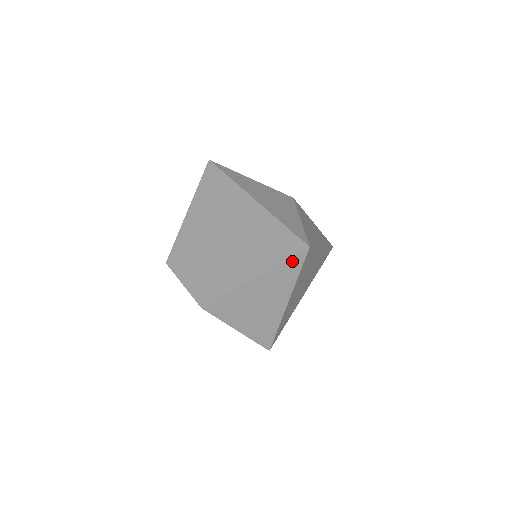
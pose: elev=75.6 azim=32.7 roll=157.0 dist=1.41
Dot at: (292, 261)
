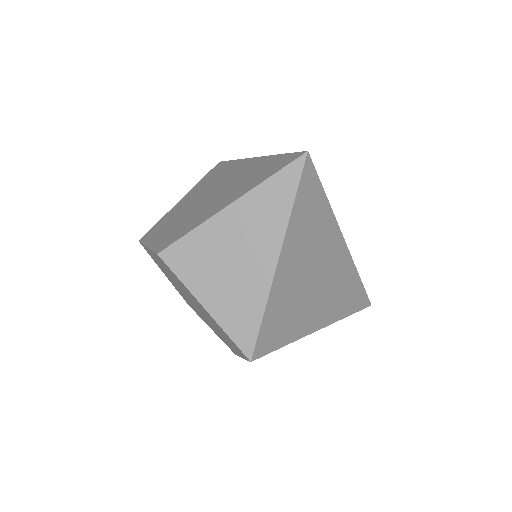
Dot at: (284, 175)
